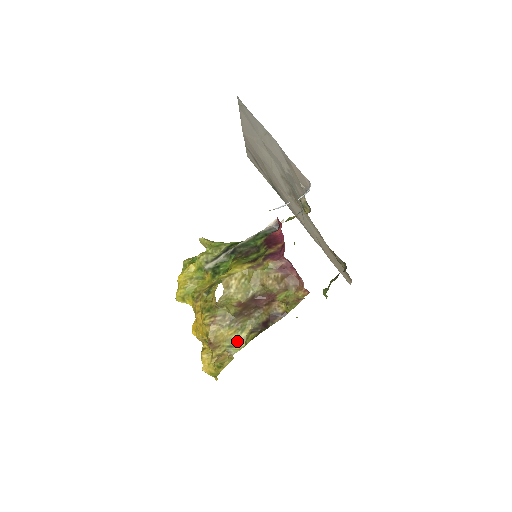
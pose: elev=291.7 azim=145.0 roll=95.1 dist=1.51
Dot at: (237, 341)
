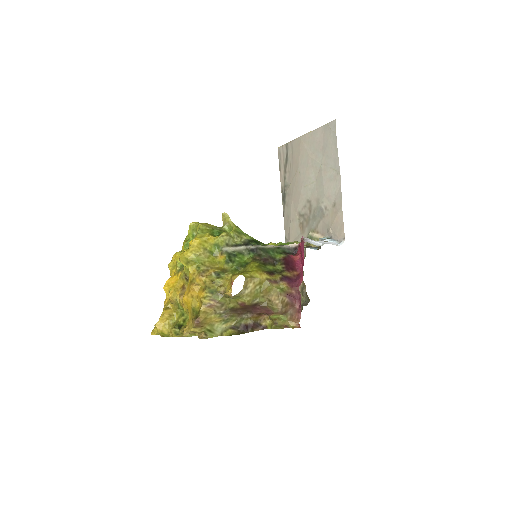
Dot at: (217, 329)
